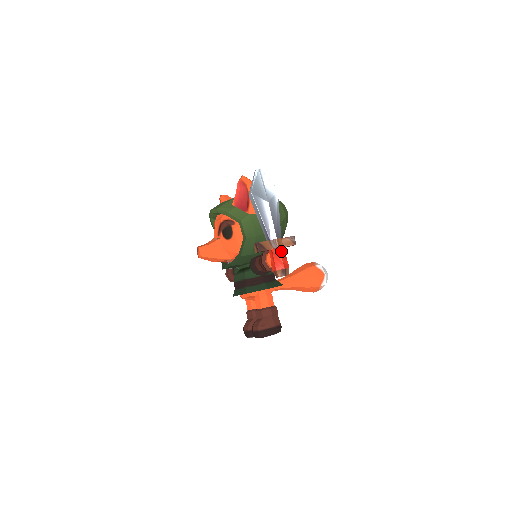
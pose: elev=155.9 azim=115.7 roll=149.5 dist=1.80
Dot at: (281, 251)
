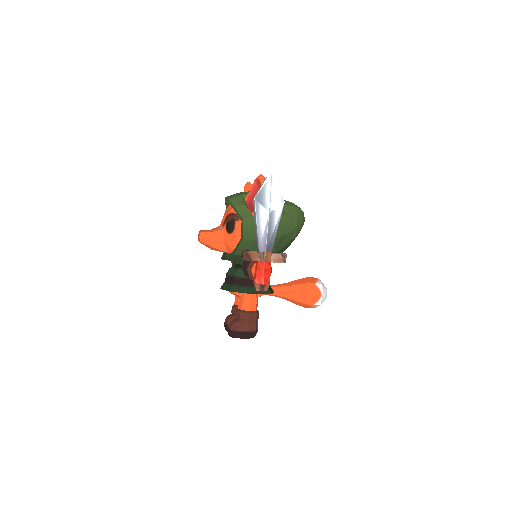
Dot at: (266, 266)
